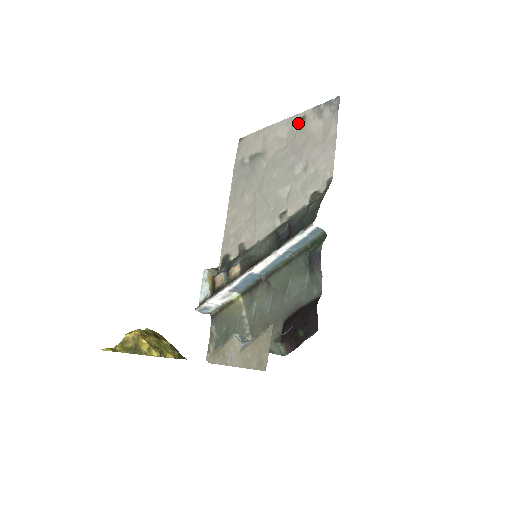
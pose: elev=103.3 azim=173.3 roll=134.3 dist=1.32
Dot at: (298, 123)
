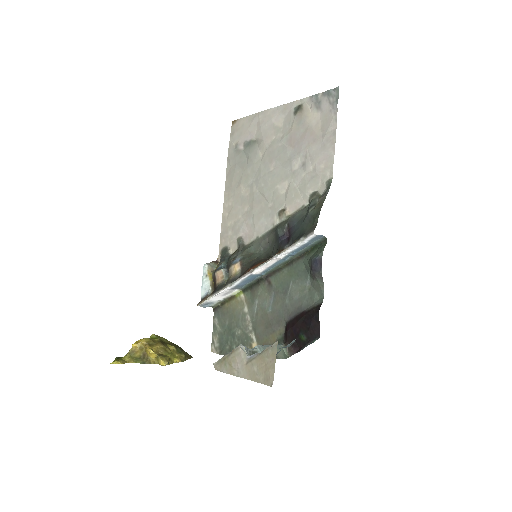
Dot at: (295, 112)
